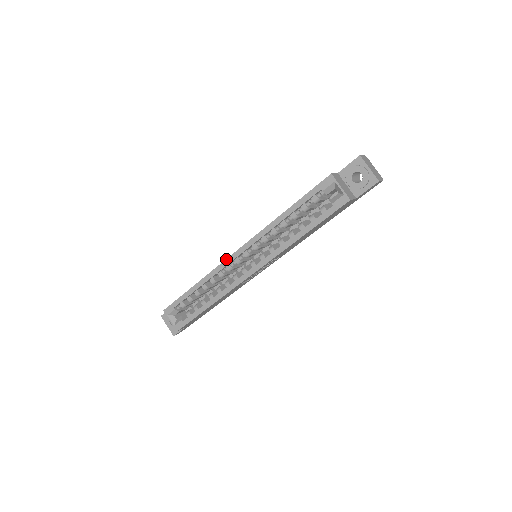
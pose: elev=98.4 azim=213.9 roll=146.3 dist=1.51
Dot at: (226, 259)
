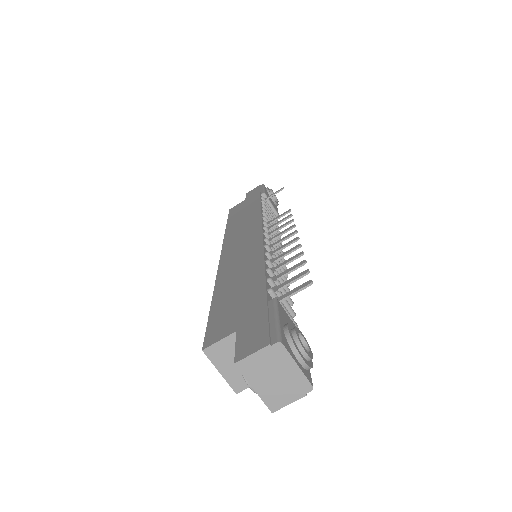
Dot at: (222, 247)
